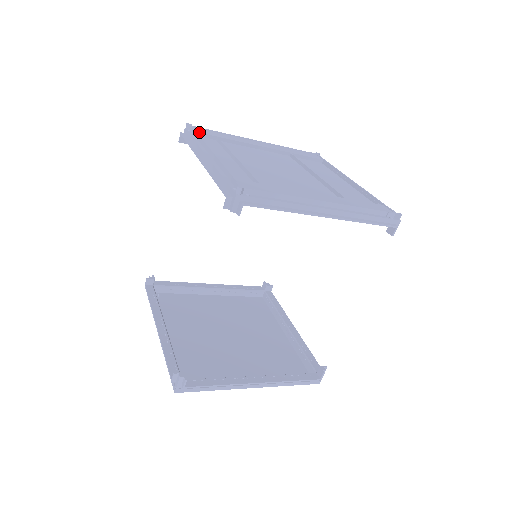
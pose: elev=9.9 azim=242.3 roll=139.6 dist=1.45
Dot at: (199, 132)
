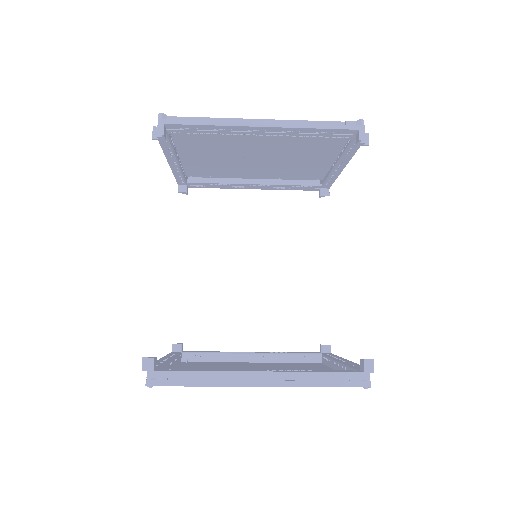
Dot at: occluded
